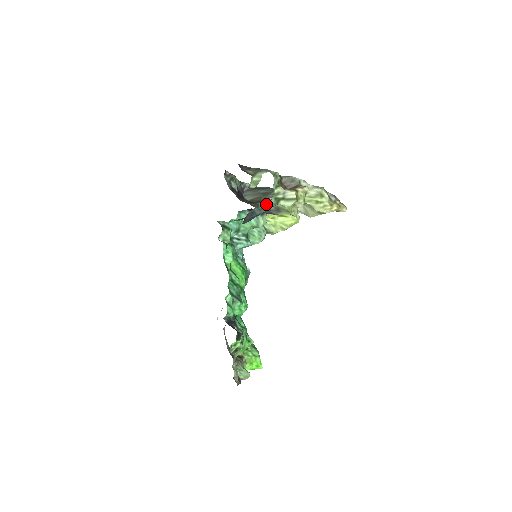
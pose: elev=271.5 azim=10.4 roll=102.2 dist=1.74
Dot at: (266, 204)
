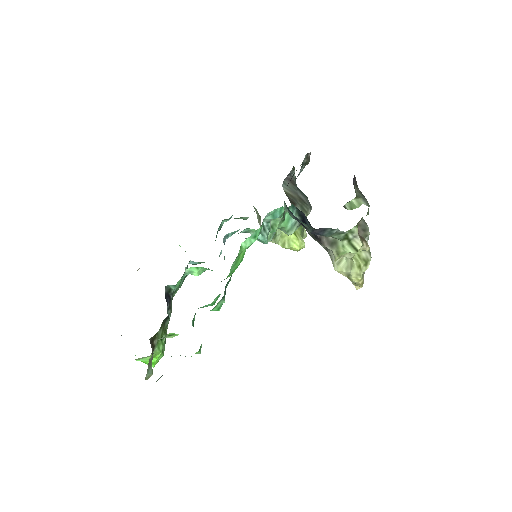
Dot at: (337, 232)
